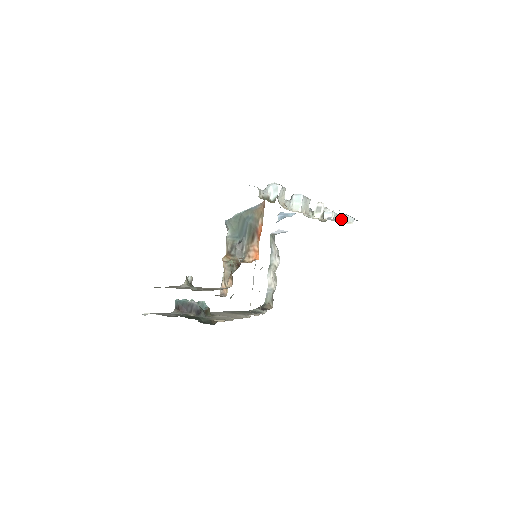
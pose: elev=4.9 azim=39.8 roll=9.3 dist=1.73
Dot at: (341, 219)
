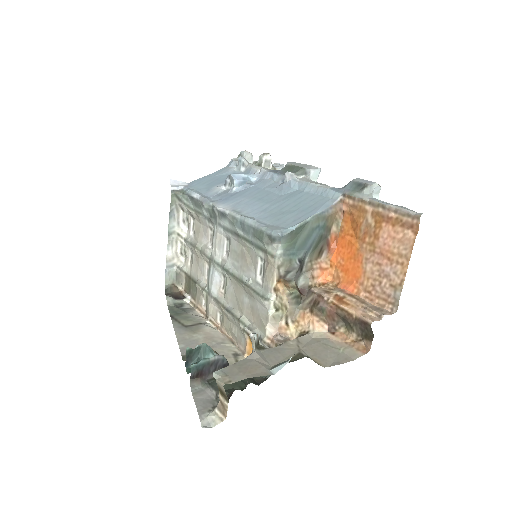
Dot at: occluded
